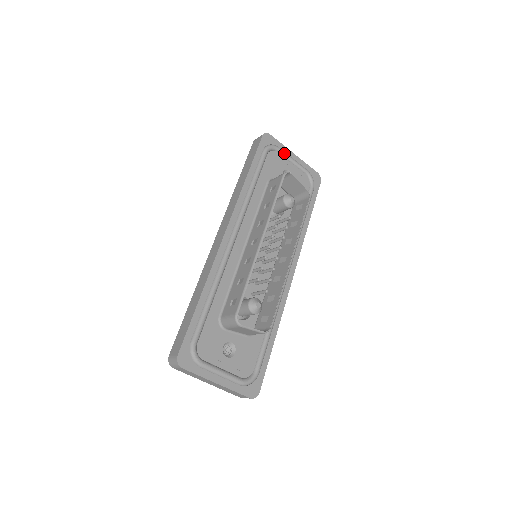
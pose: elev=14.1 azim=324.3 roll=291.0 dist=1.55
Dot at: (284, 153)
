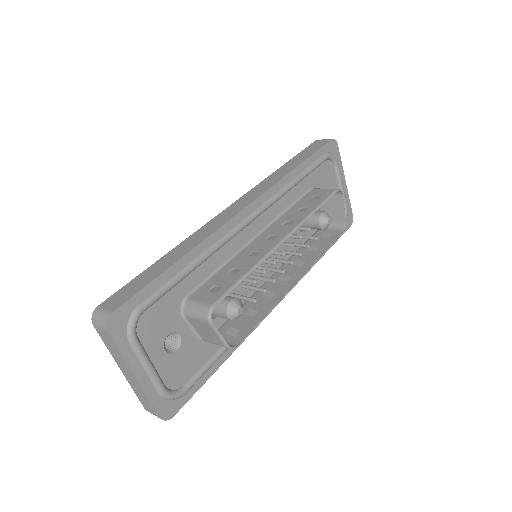
Dot at: (339, 172)
